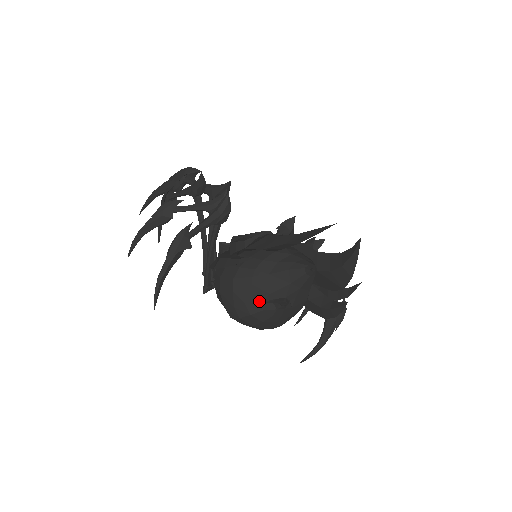
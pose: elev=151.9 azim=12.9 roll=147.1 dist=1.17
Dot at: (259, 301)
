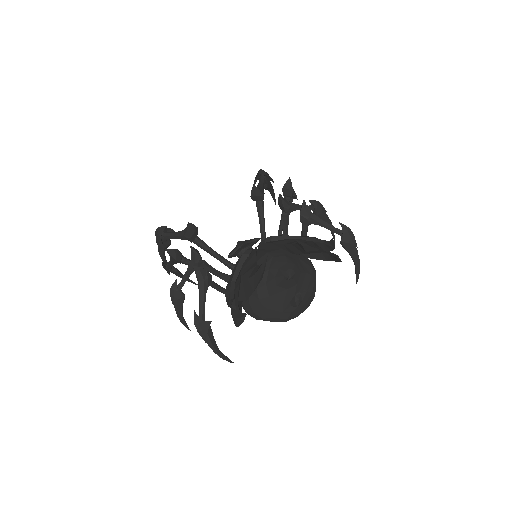
Dot at: (282, 311)
